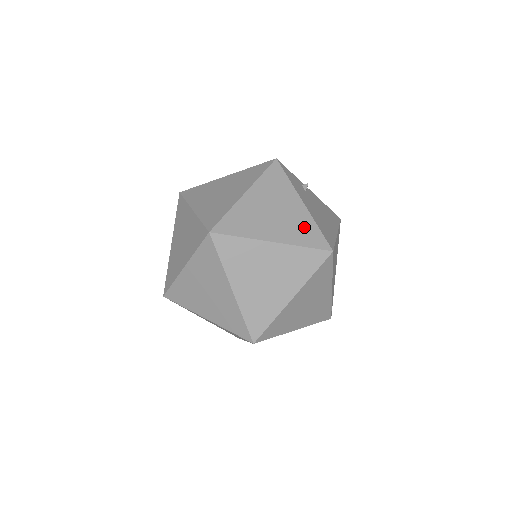
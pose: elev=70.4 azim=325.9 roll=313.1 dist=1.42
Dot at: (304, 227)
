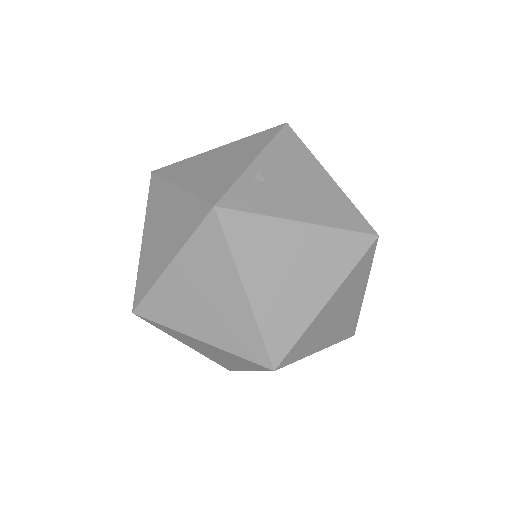
Dot at: (332, 248)
